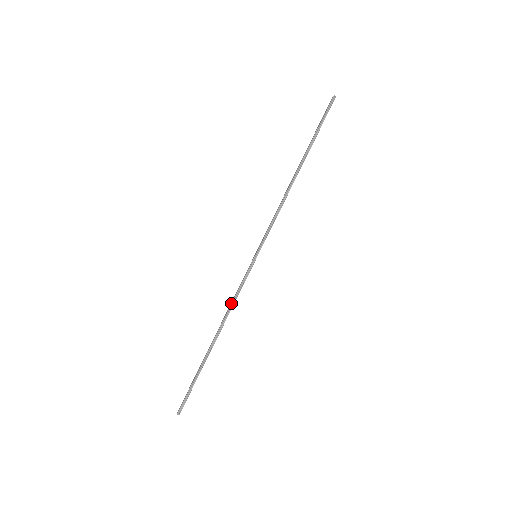
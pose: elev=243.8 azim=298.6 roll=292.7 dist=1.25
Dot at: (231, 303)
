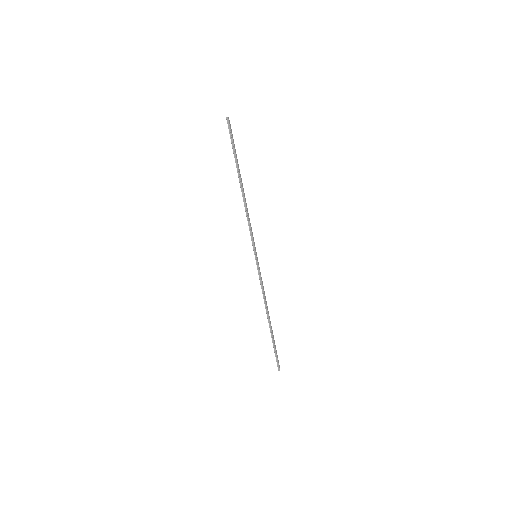
Dot at: (262, 293)
